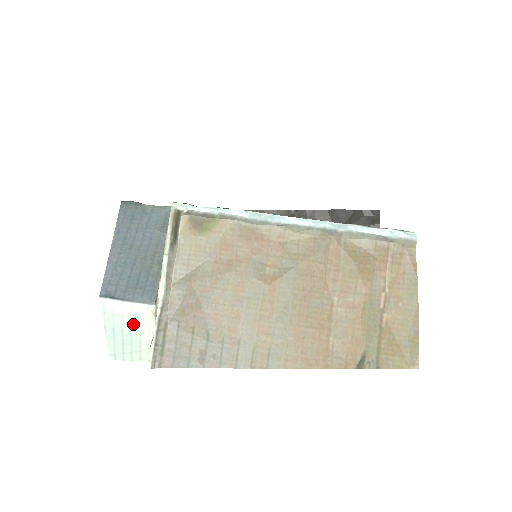
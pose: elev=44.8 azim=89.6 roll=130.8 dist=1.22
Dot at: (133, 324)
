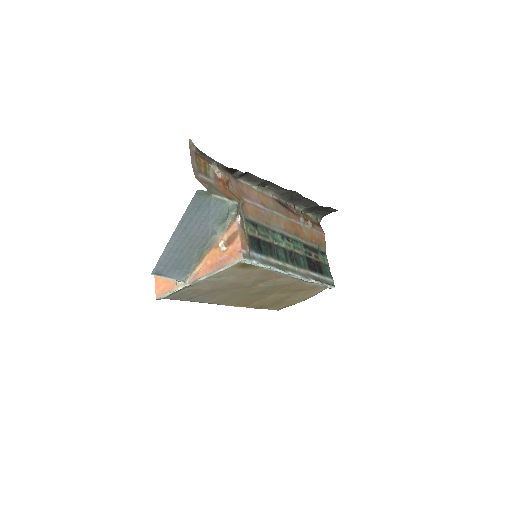
Dot at: occluded
